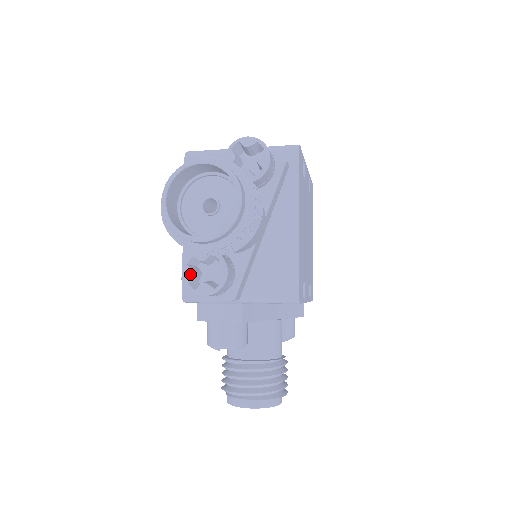
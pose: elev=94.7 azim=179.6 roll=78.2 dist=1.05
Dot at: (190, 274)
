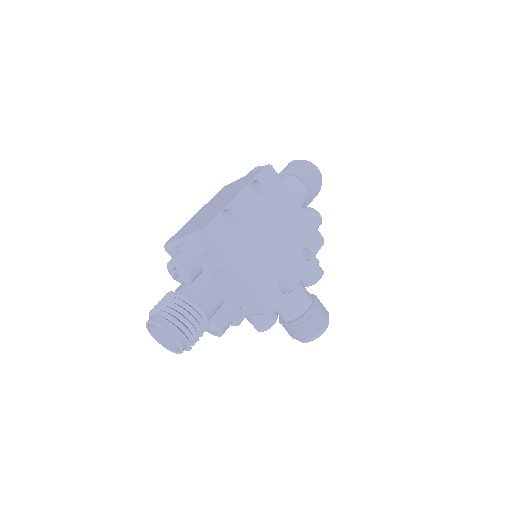
Dot at: occluded
